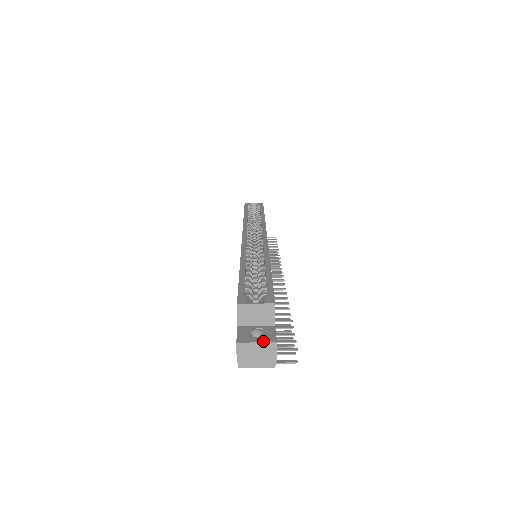
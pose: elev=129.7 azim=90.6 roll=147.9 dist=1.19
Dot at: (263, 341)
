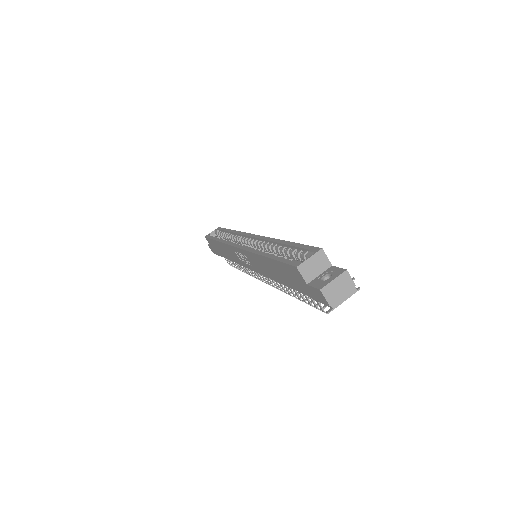
Dot at: (337, 276)
